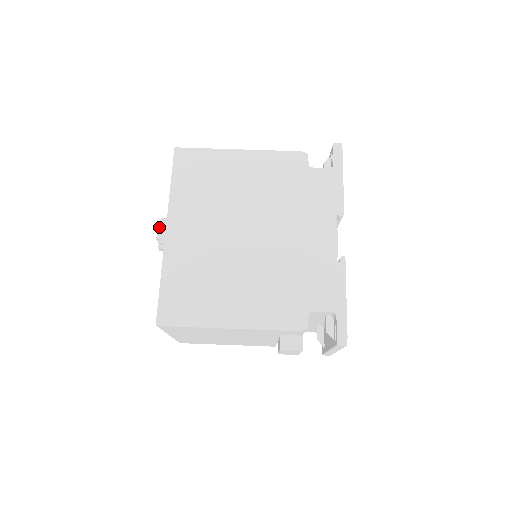
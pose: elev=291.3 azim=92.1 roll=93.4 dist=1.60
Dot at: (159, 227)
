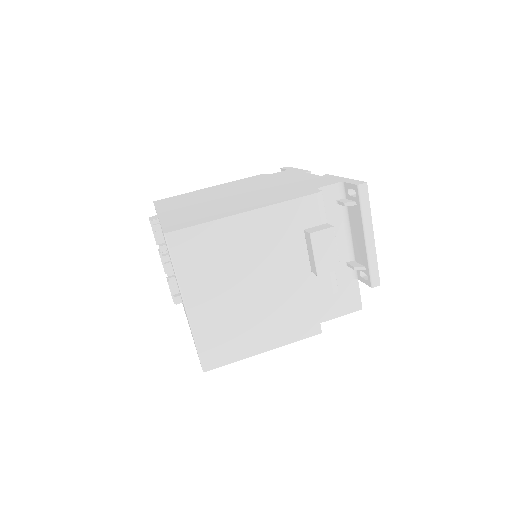
Dot at: (150, 218)
